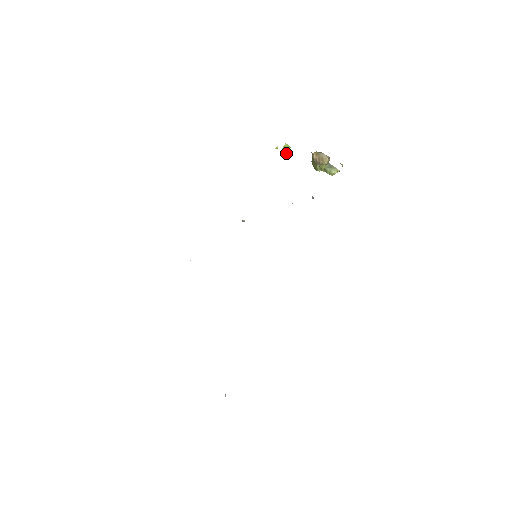
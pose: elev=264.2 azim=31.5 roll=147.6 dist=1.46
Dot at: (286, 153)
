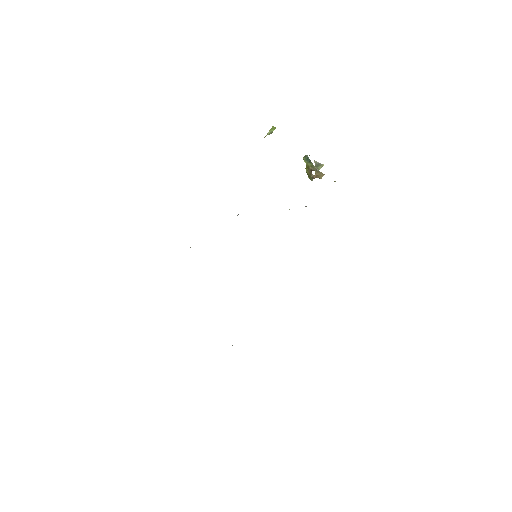
Dot at: (271, 133)
